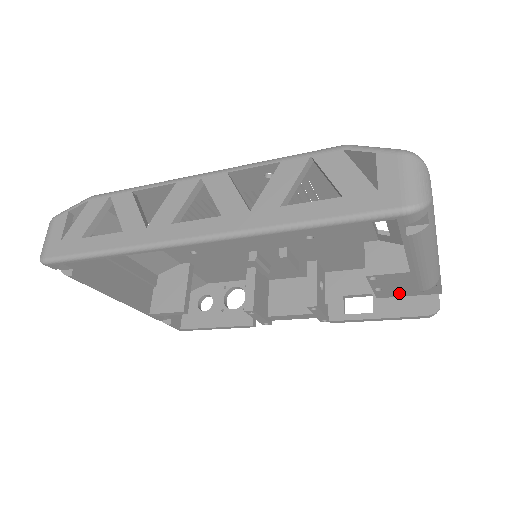
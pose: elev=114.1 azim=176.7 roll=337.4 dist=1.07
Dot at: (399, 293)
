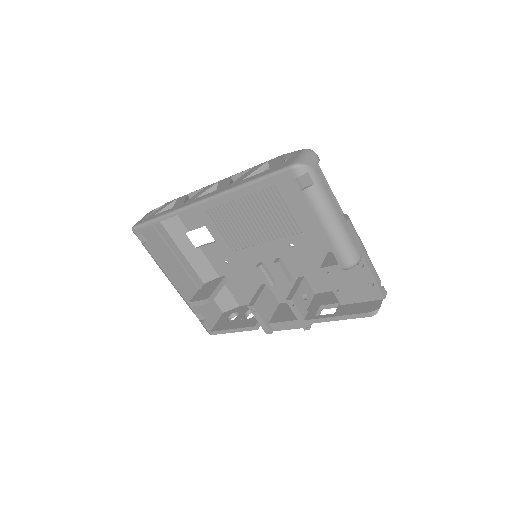
Dot at: (353, 297)
